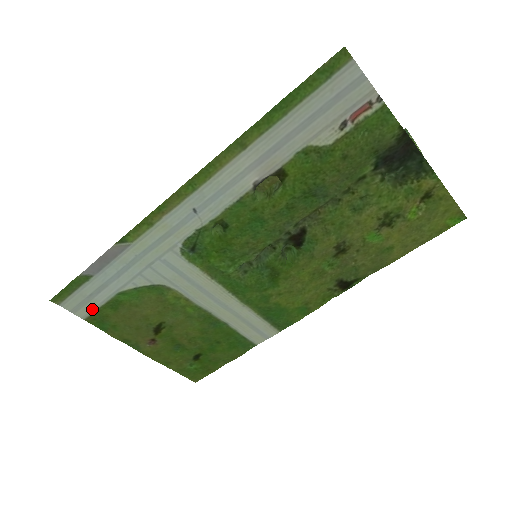
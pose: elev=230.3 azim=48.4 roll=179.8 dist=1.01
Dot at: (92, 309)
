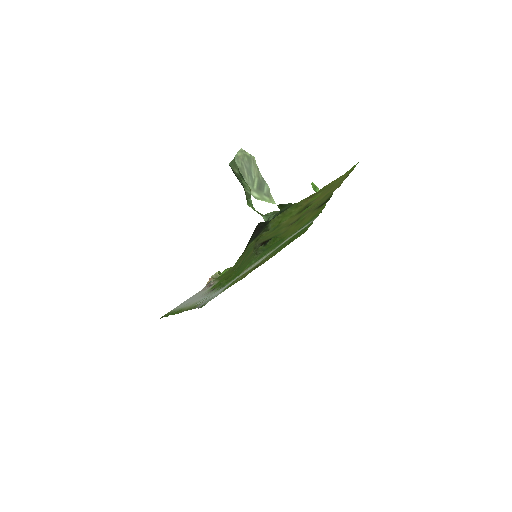
Dot at: occluded
